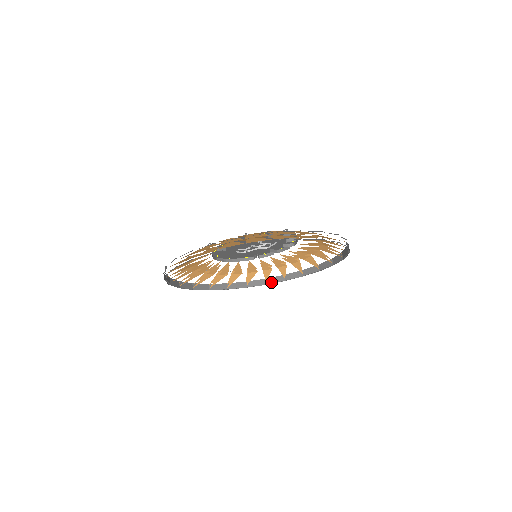
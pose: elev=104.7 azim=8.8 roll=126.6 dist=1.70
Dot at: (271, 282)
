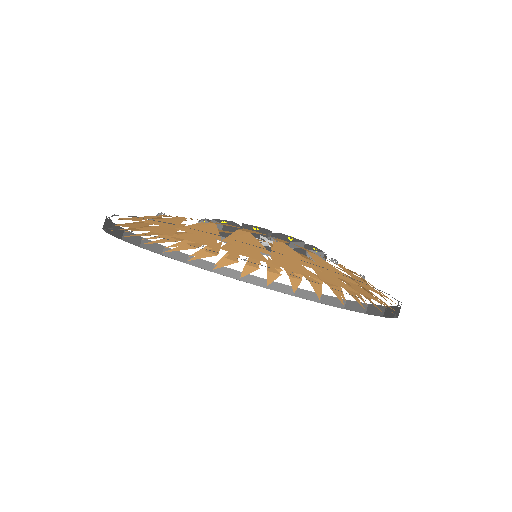
Dot at: (301, 296)
